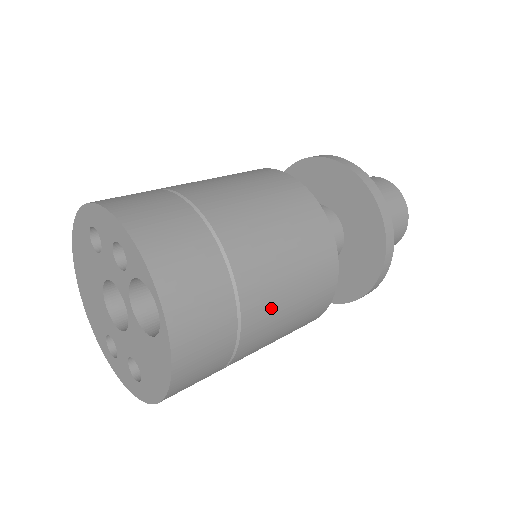
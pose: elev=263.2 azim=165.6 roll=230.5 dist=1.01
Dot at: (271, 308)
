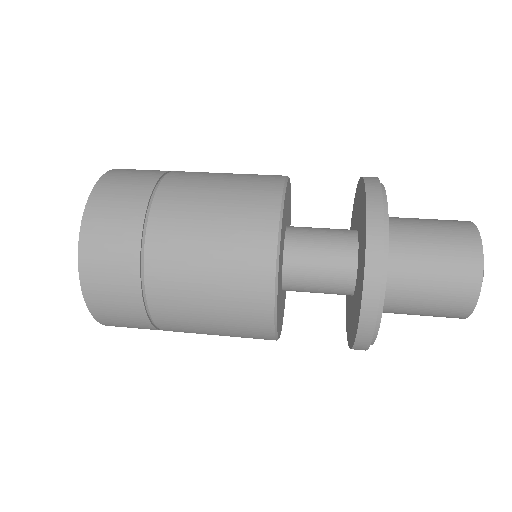
Dot at: (179, 252)
